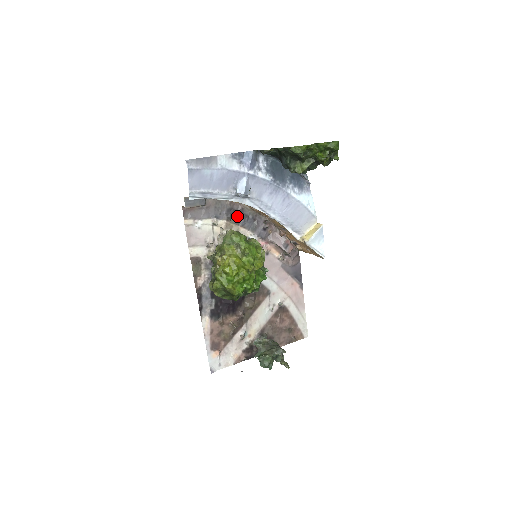
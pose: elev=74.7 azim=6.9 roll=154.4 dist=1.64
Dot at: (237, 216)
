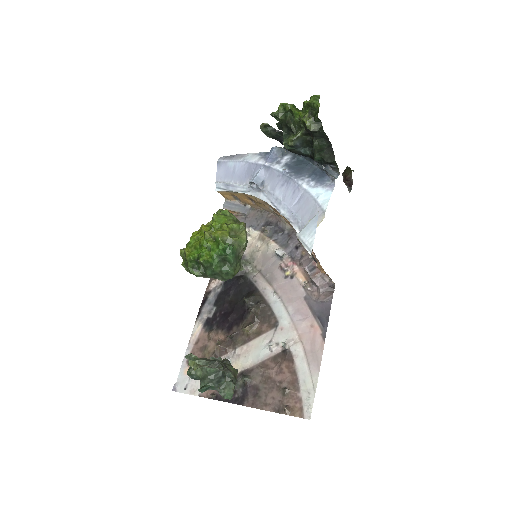
Dot at: (273, 229)
